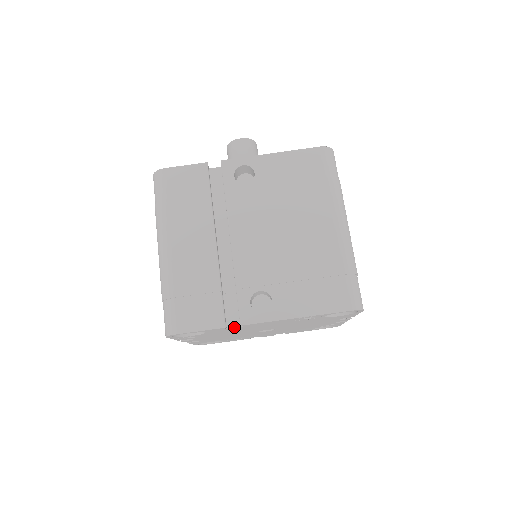
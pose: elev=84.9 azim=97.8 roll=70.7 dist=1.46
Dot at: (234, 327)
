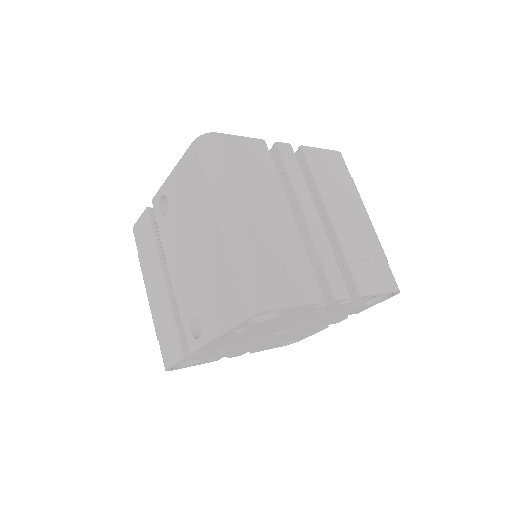
Dot at: (200, 353)
